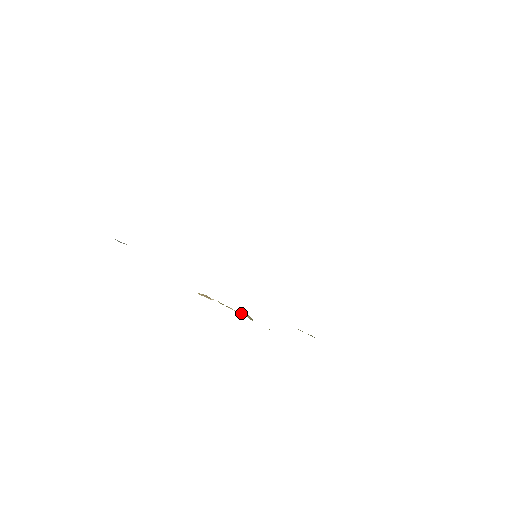
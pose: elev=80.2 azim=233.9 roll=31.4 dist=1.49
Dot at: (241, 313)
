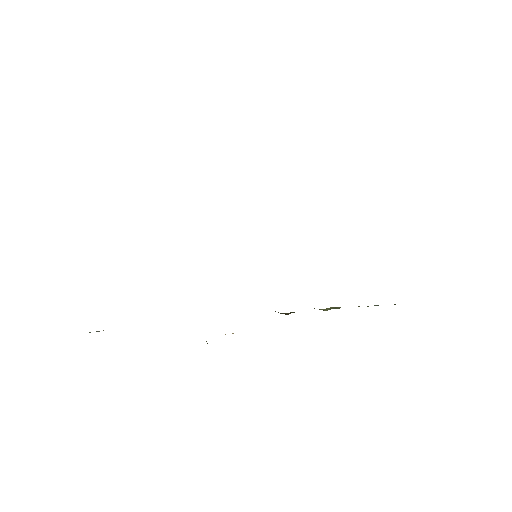
Dot at: occluded
